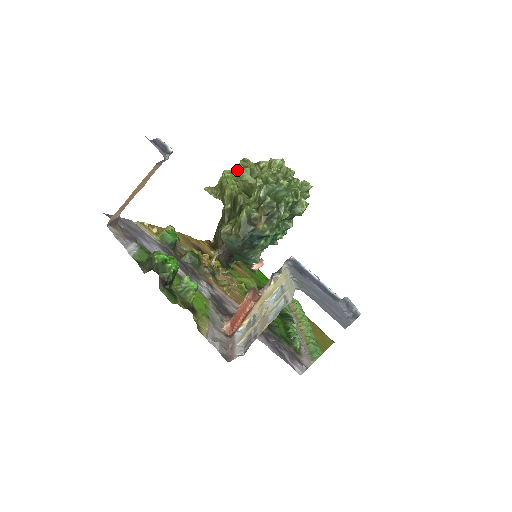
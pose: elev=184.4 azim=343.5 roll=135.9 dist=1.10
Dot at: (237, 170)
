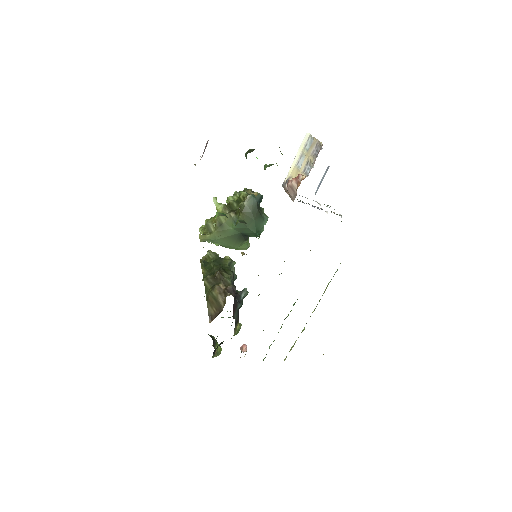
Dot at: (208, 219)
